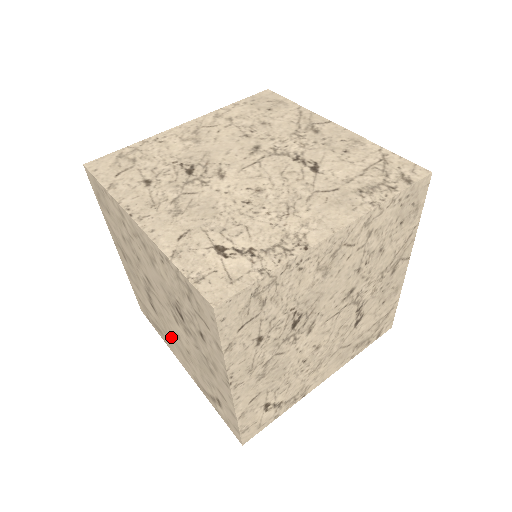
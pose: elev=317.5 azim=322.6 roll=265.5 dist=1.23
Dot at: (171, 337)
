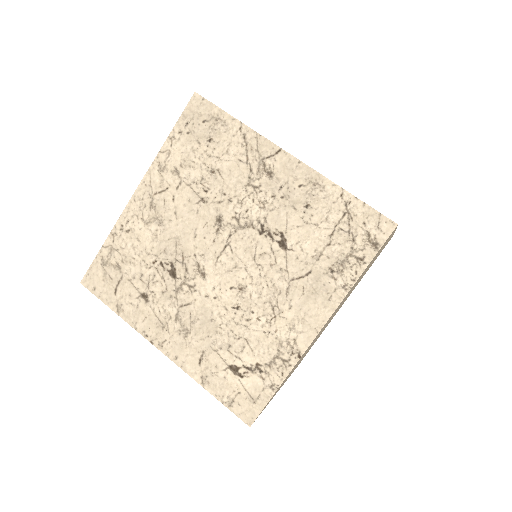
Dot at: occluded
